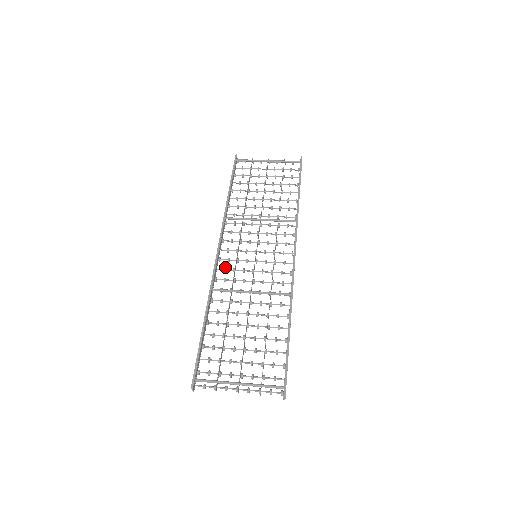
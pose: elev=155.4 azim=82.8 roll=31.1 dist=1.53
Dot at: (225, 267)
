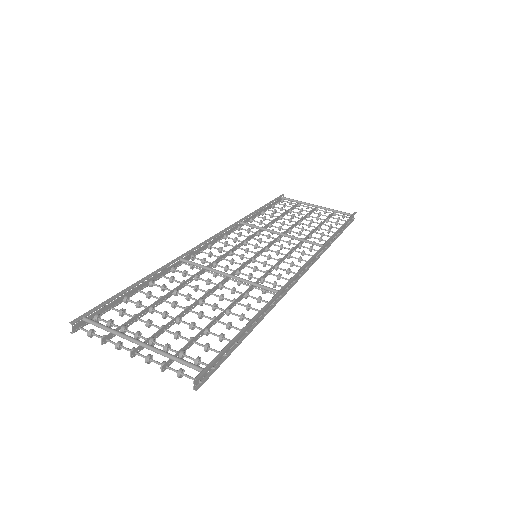
Dot at: occluded
